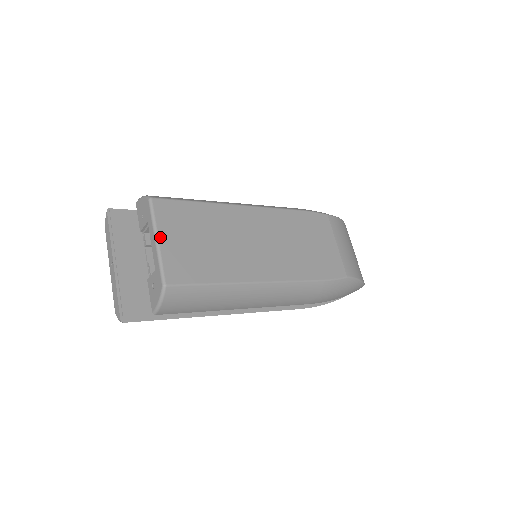
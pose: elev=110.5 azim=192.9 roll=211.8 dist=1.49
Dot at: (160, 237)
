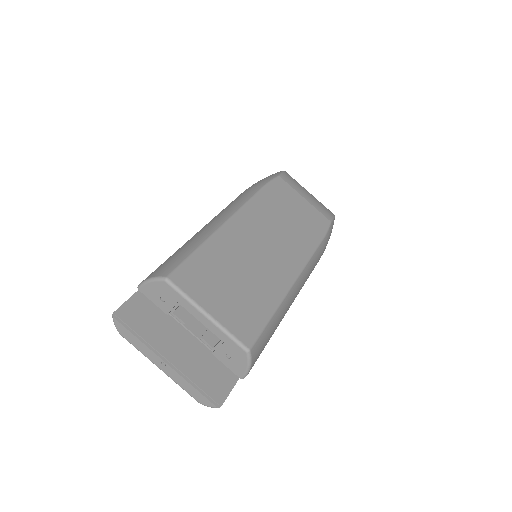
Dot at: (207, 310)
